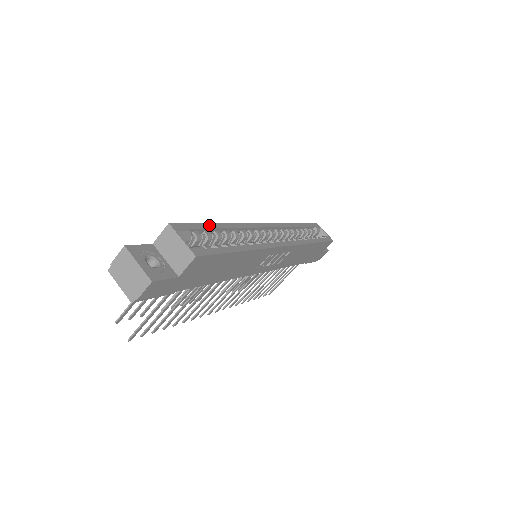
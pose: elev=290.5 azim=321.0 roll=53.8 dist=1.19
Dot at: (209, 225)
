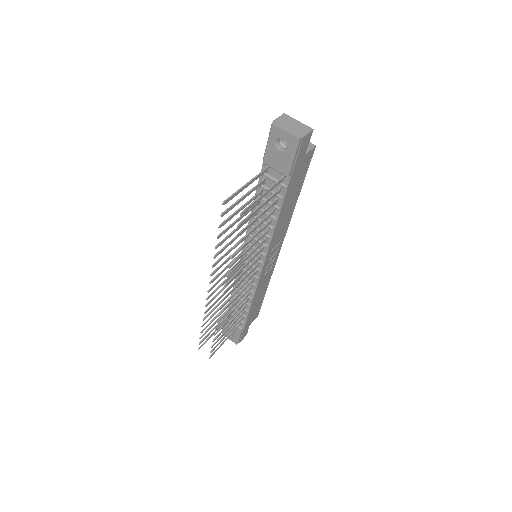
Dot at: occluded
